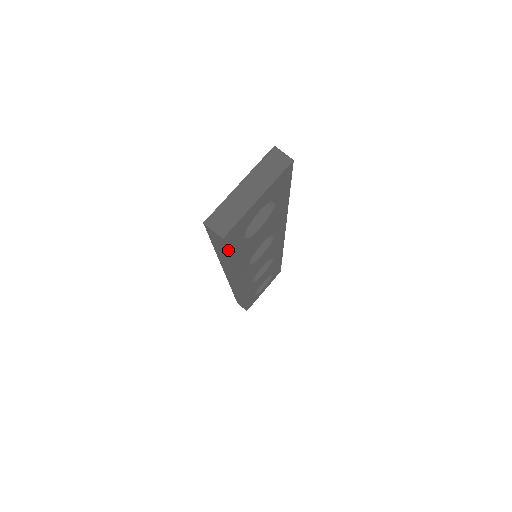
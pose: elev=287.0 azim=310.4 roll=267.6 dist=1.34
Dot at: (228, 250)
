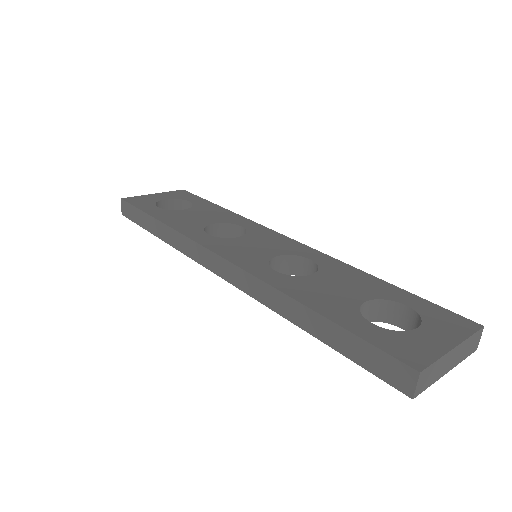
Dot at: (364, 366)
